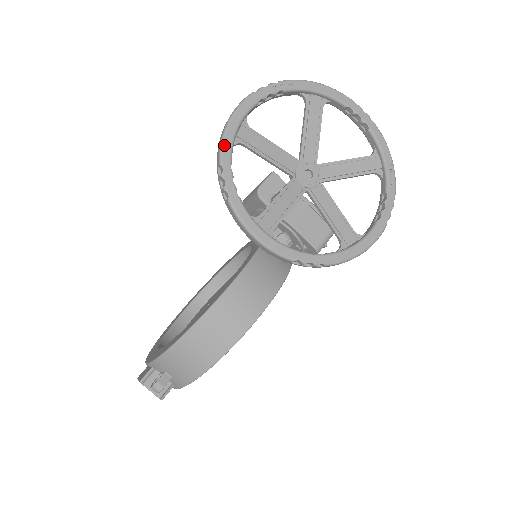
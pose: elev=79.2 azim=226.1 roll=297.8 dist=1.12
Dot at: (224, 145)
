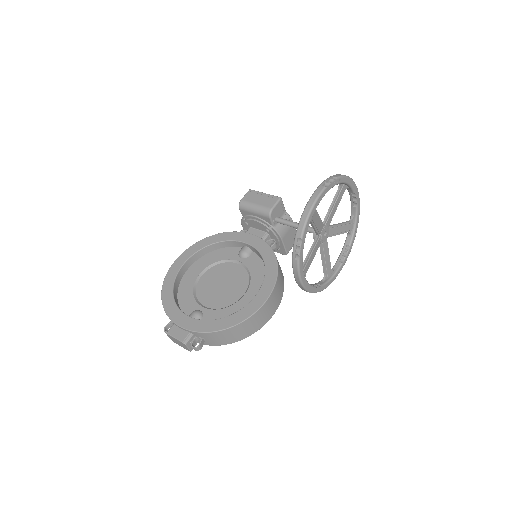
Dot at: (307, 226)
